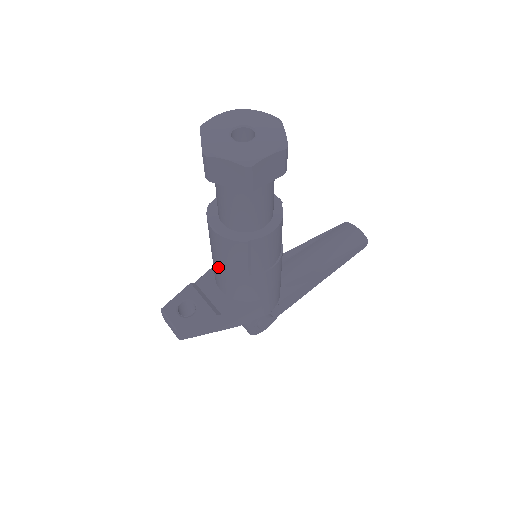
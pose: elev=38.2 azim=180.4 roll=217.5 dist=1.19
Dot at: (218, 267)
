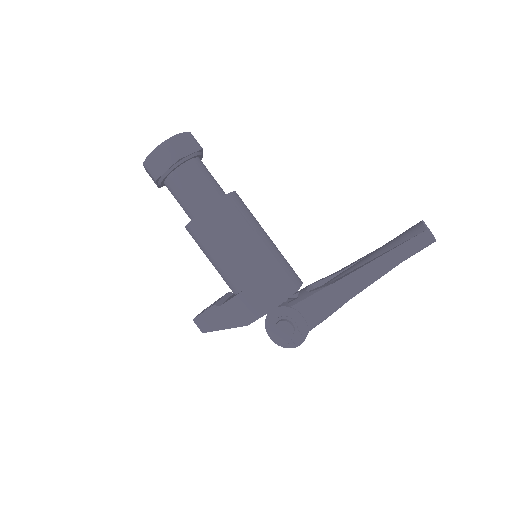
Dot at: occluded
